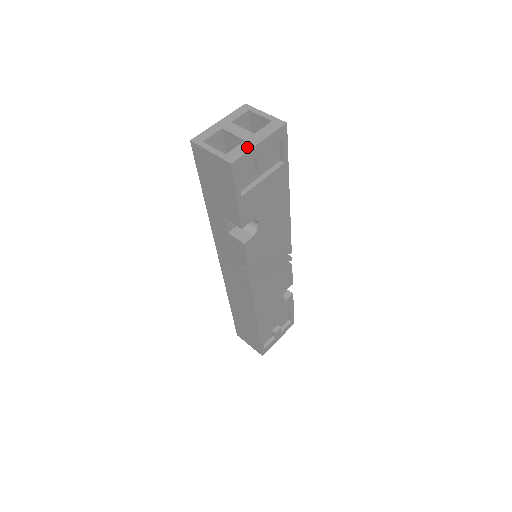
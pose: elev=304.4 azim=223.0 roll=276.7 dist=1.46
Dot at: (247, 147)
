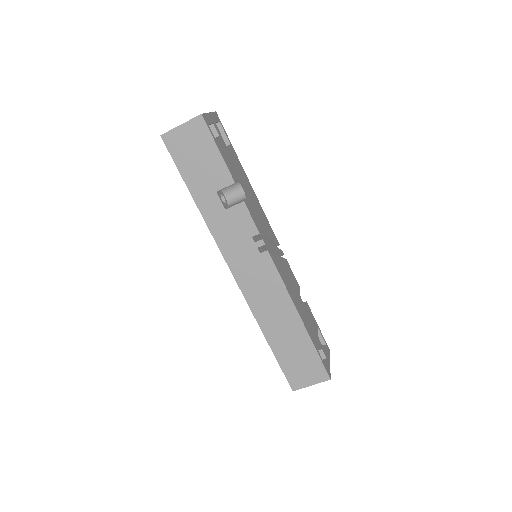
Dot at: occluded
